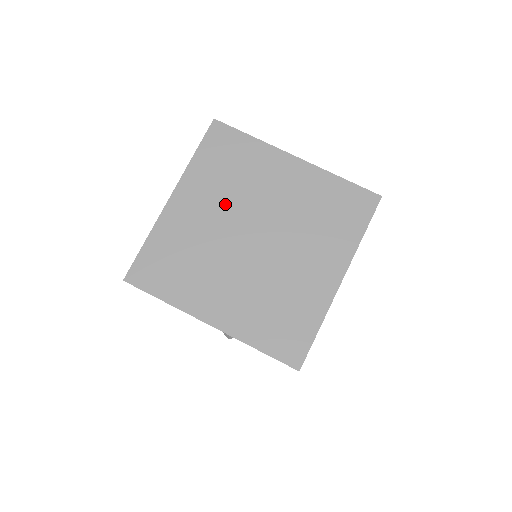
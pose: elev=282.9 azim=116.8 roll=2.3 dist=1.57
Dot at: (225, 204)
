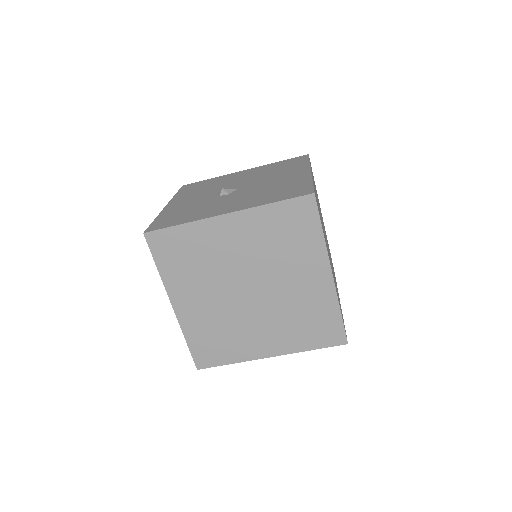
Dot at: (210, 284)
